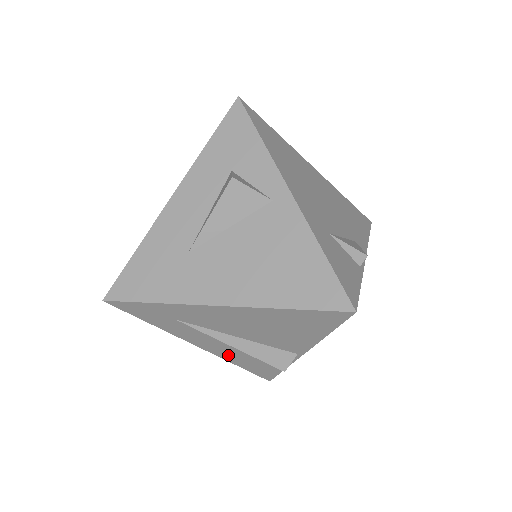
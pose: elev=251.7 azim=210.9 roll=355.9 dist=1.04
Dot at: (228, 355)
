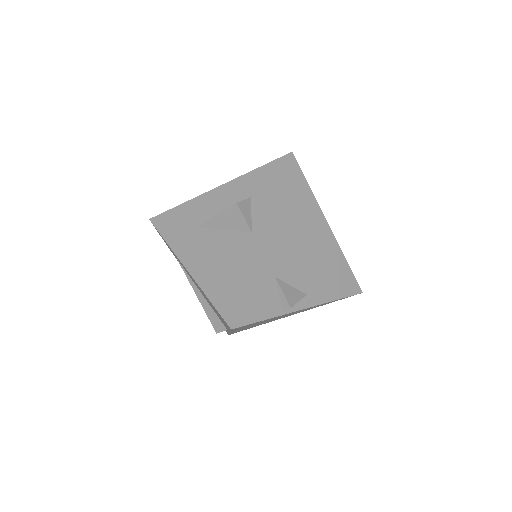
Dot at: occluded
